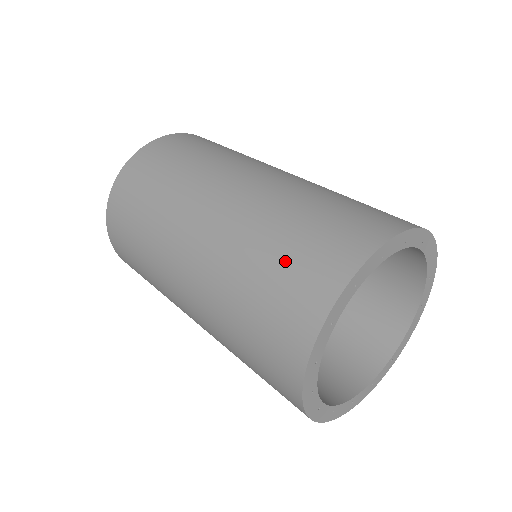
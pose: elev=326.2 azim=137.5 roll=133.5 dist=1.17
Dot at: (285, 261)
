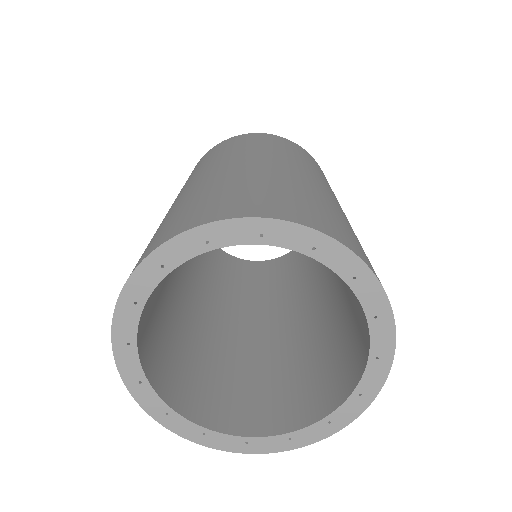
Dot at: (155, 235)
